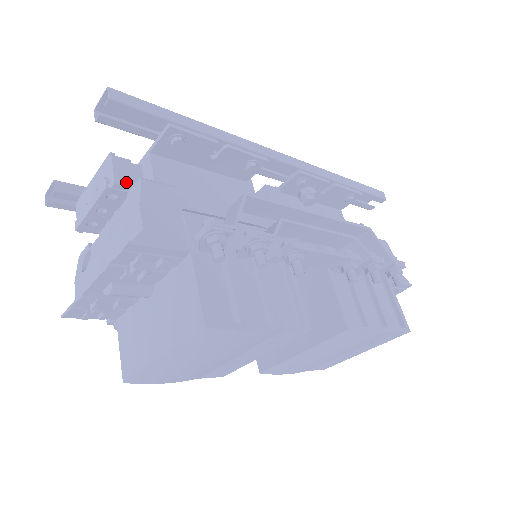
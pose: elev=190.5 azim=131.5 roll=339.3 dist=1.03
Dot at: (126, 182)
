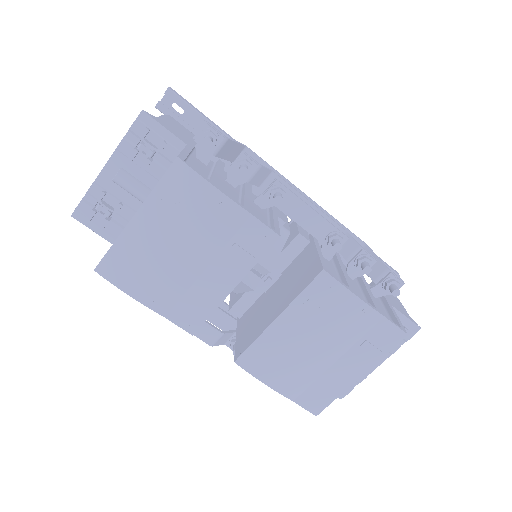
Dot at: occluded
